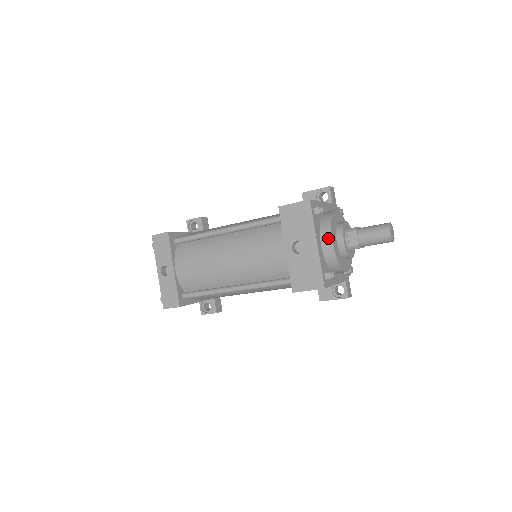
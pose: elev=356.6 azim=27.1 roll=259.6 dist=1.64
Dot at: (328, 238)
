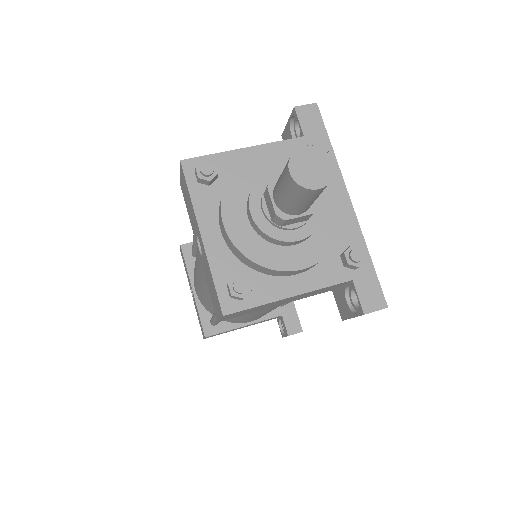
Dot at: (220, 218)
